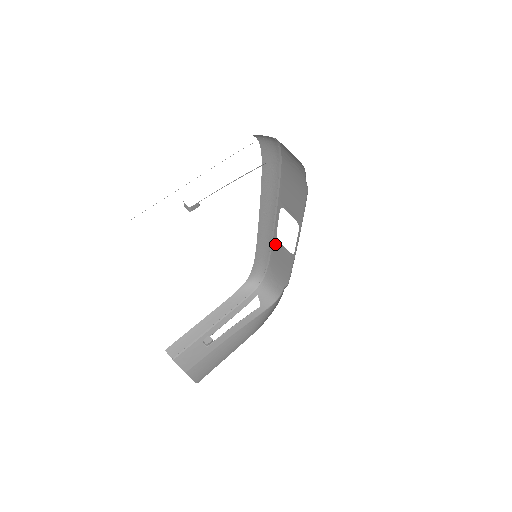
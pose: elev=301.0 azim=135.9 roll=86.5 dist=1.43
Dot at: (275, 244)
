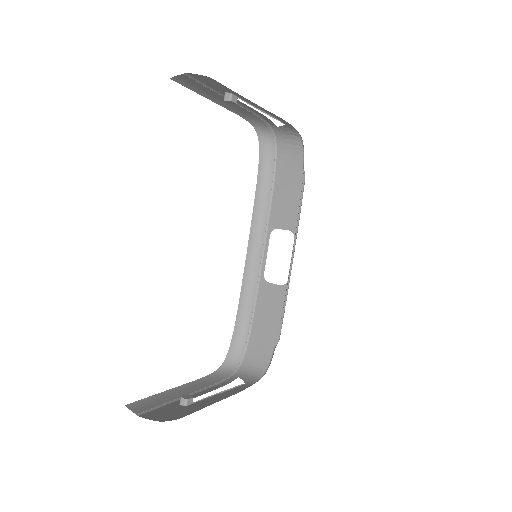
Dot at: (261, 292)
